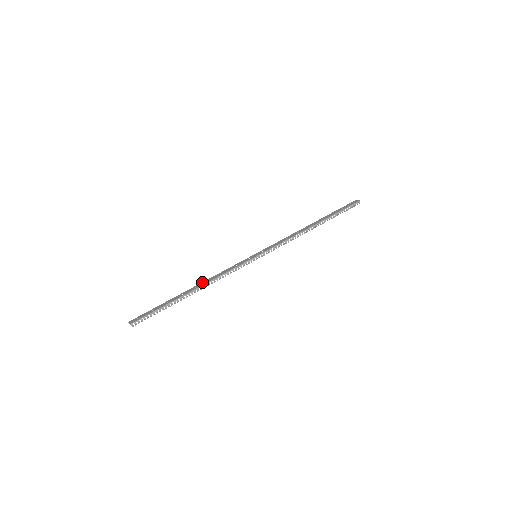
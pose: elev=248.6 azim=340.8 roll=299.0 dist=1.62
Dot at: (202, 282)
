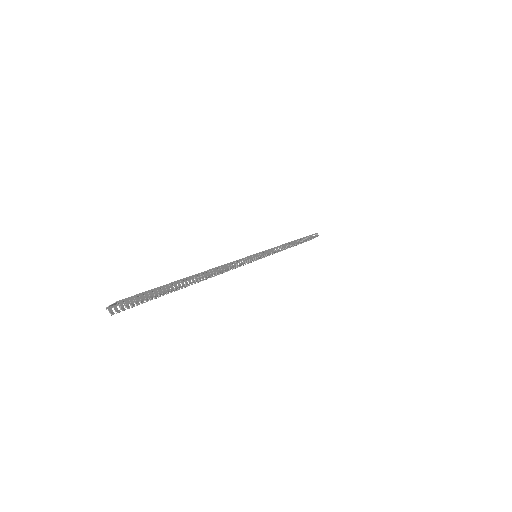
Dot at: occluded
